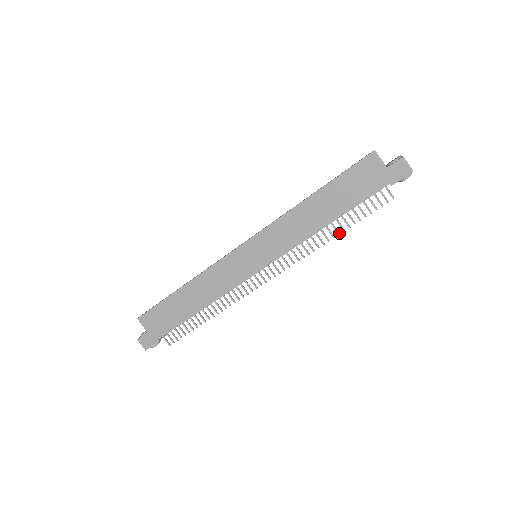
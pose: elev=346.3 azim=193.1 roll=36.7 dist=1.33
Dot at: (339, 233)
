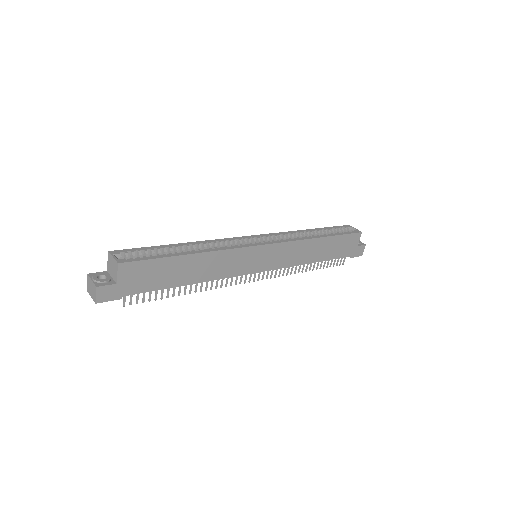
Dot at: occluded
